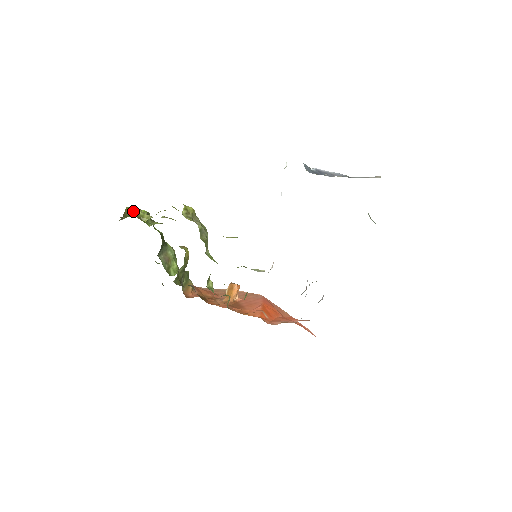
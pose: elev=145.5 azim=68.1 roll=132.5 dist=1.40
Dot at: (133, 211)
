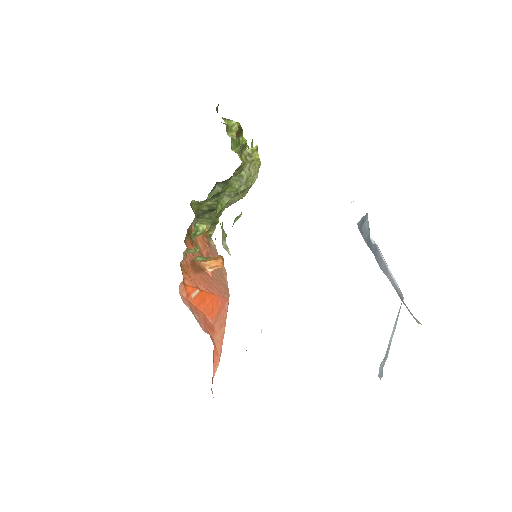
Dot at: (231, 120)
